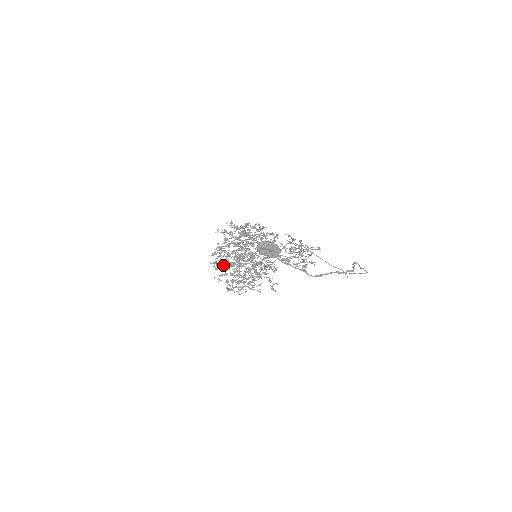
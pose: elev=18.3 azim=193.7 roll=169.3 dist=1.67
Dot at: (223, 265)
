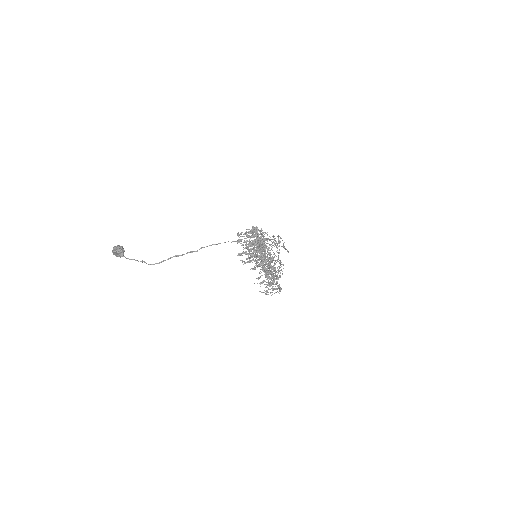
Dot at: occluded
